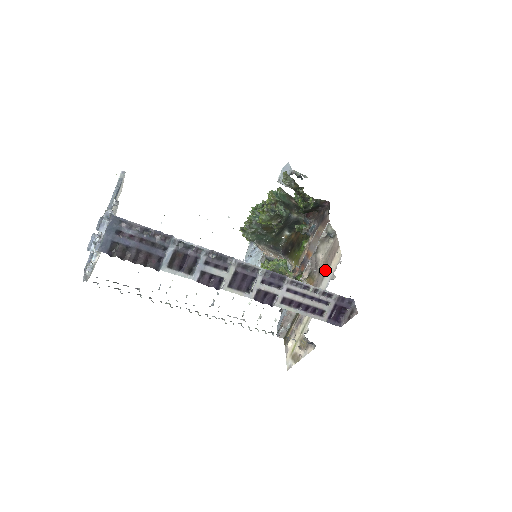
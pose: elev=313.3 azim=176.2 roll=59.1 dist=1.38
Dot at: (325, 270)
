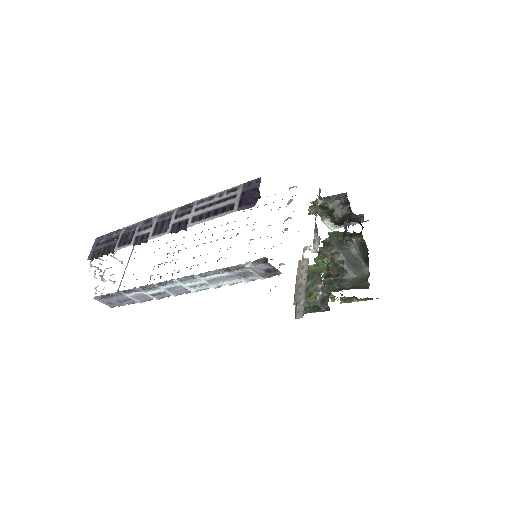
Dot at: occluded
